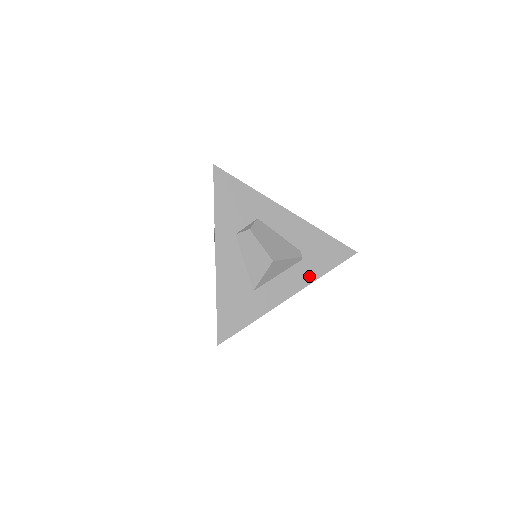
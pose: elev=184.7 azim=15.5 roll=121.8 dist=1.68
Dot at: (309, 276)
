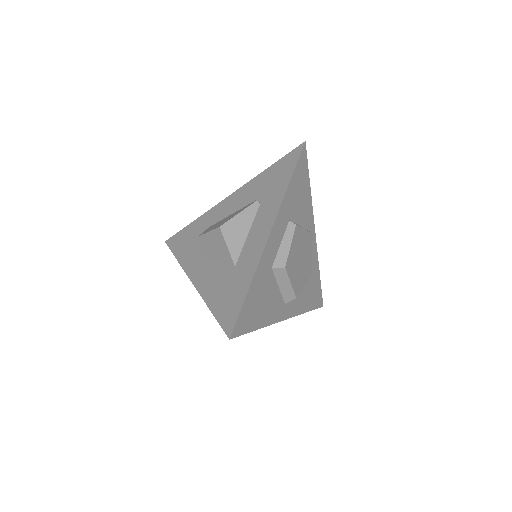
Dot at: (276, 203)
